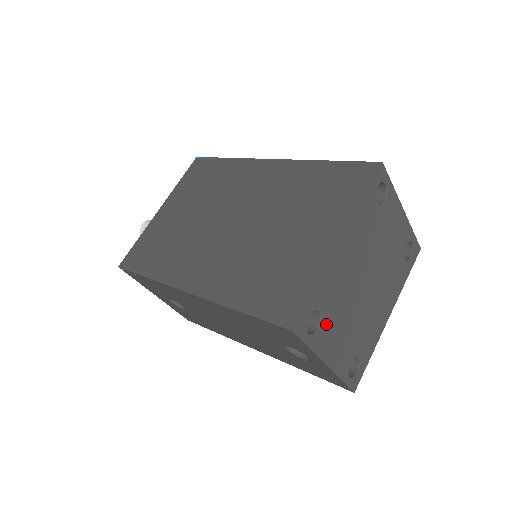
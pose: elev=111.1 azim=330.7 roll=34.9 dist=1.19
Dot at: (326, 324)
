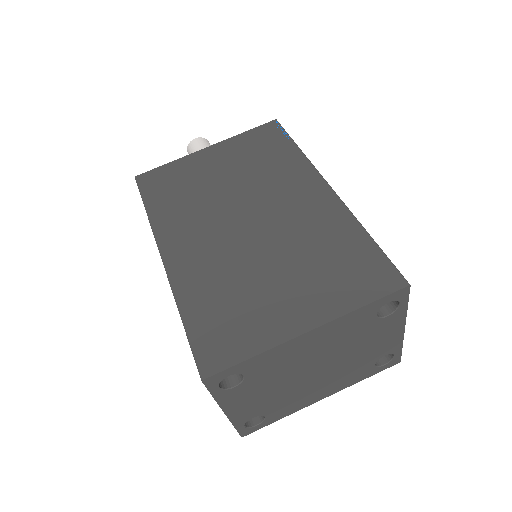
Dot at: (245, 386)
